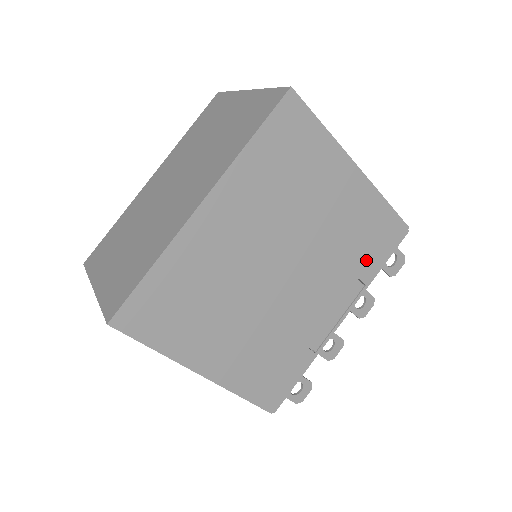
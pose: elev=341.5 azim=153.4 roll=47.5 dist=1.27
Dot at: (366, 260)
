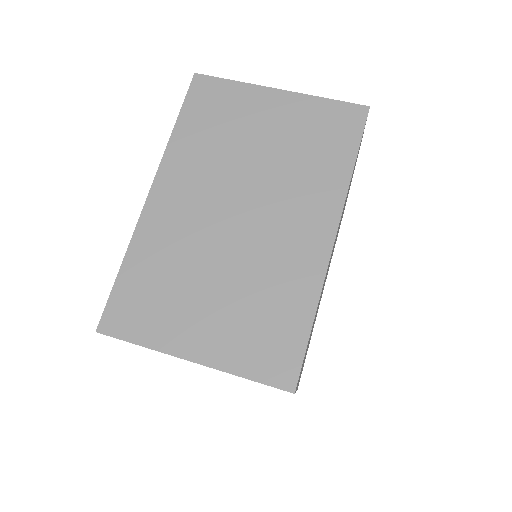
Dot at: occluded
